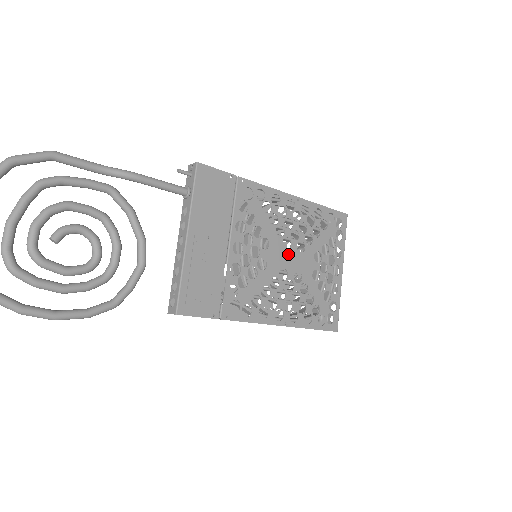
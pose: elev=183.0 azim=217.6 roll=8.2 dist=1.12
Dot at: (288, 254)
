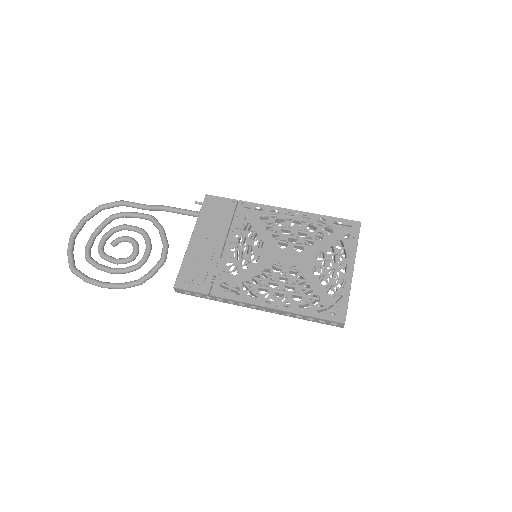
Dot at: (284, 252)
